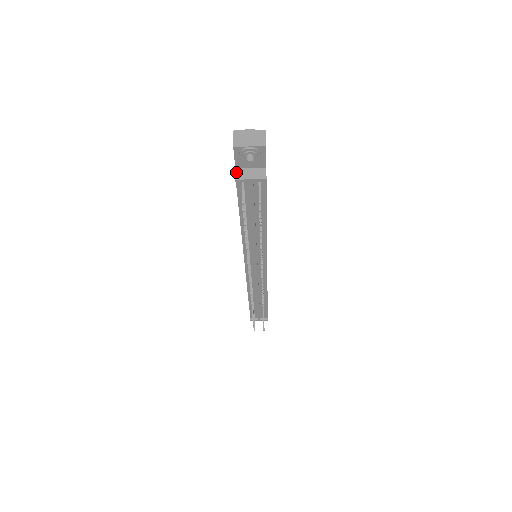
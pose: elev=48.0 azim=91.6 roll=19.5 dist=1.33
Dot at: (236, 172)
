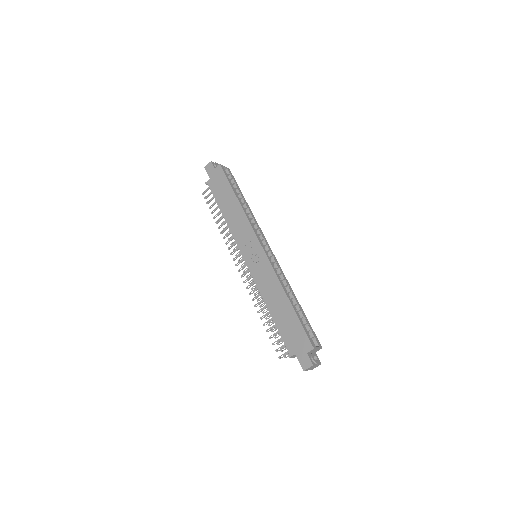
Dot at: (293, 356)
